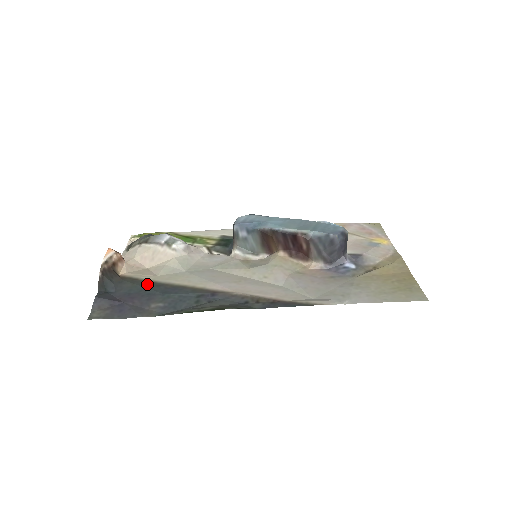
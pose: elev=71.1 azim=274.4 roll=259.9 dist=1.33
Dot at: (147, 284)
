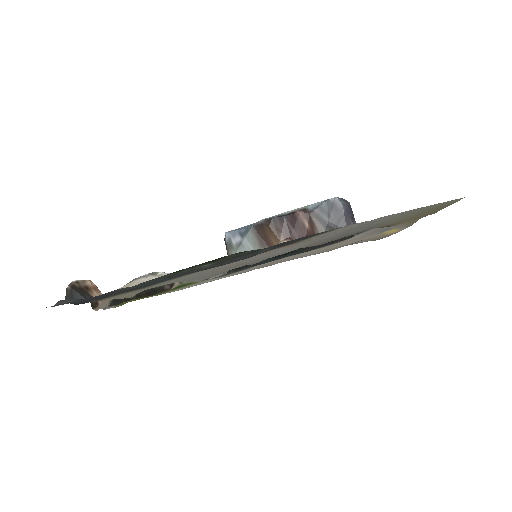
Dot at: (128, 290)
